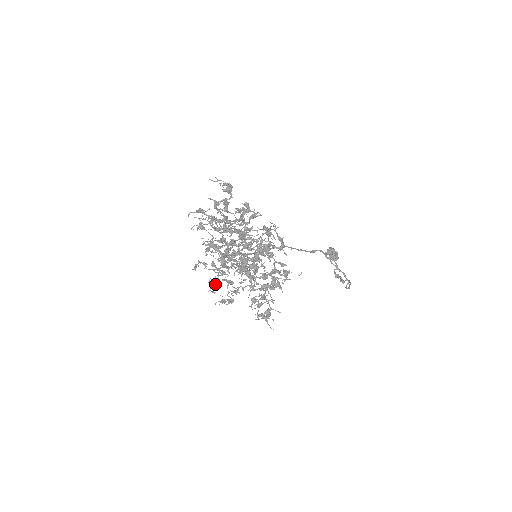
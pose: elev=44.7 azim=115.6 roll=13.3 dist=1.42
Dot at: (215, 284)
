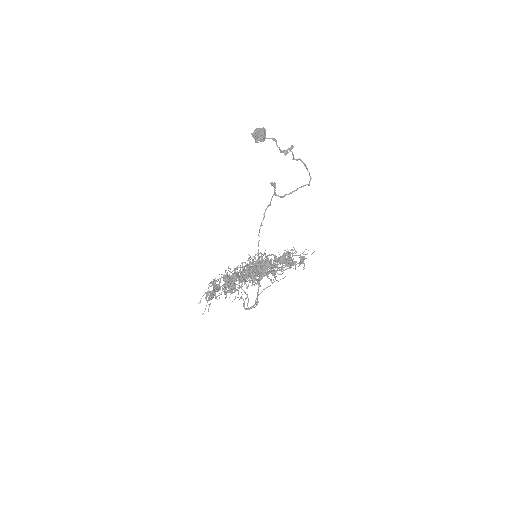
Dot at: occluded
